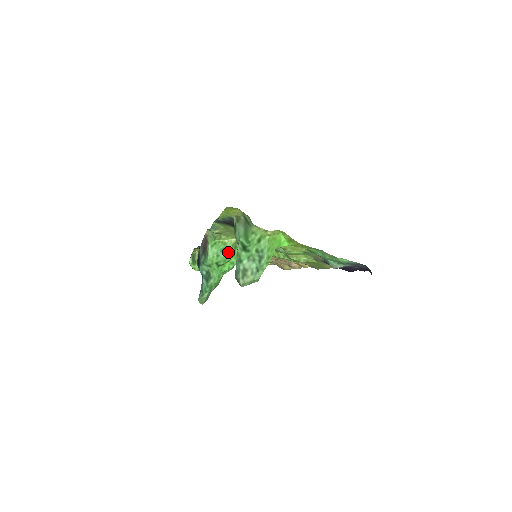
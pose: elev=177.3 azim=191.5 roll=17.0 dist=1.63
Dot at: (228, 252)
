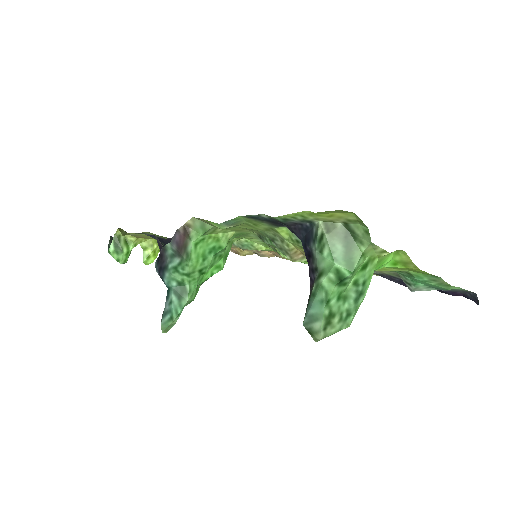
Dot at: (219, 252)
